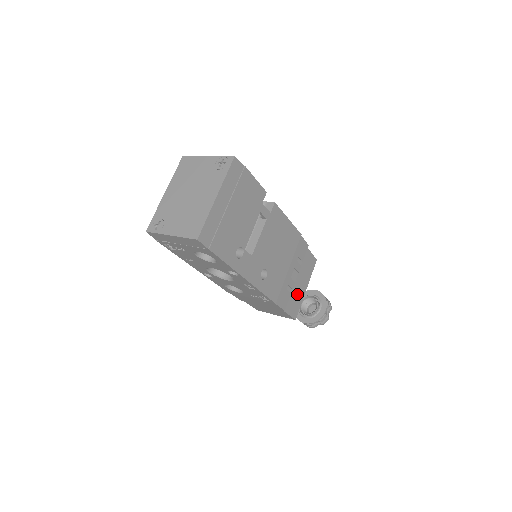
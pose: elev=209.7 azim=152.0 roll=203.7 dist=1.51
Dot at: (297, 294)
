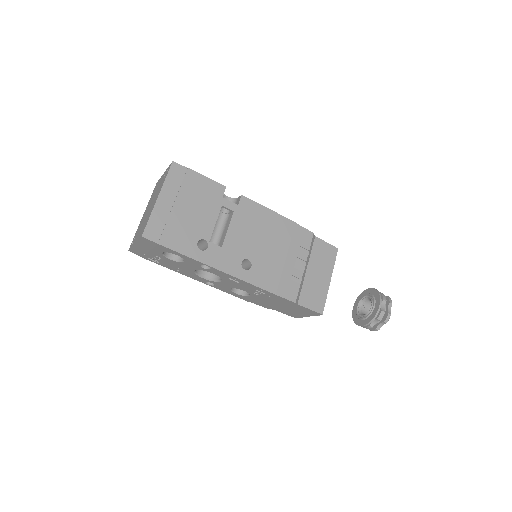
Dot at: (315, 286)
